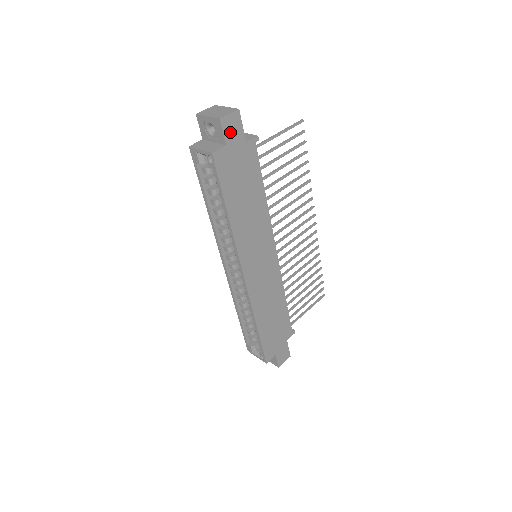
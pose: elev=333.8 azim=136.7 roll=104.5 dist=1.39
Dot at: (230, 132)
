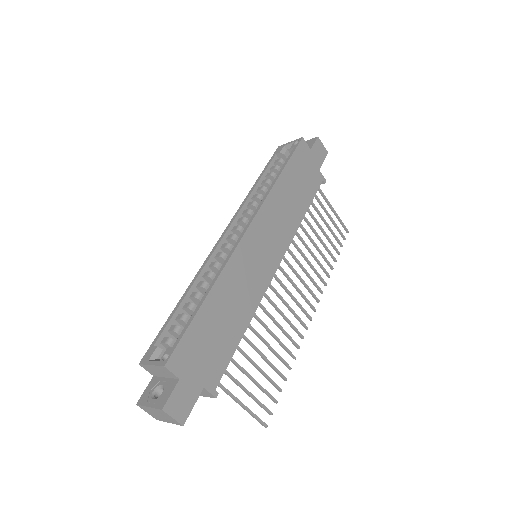
Dot at: (317, 150)
